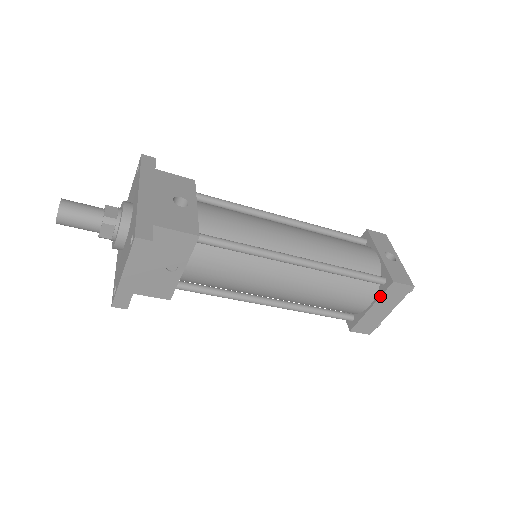
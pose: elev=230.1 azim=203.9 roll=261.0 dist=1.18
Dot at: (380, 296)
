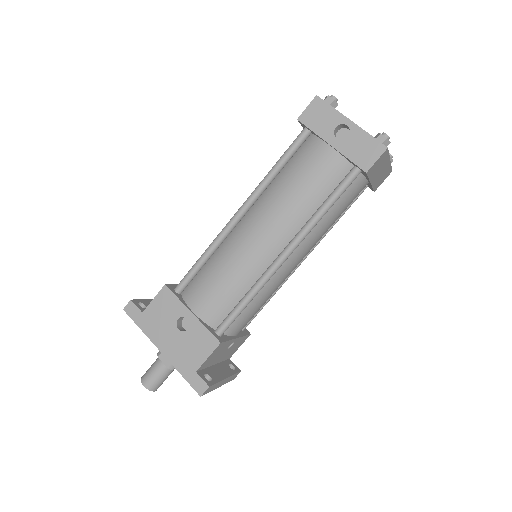
Dot at: (368, 179)
